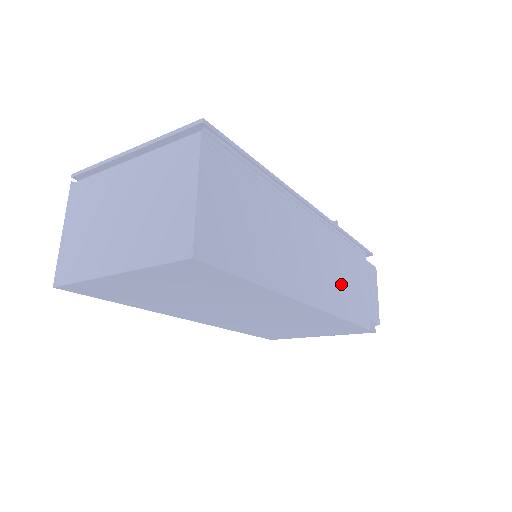
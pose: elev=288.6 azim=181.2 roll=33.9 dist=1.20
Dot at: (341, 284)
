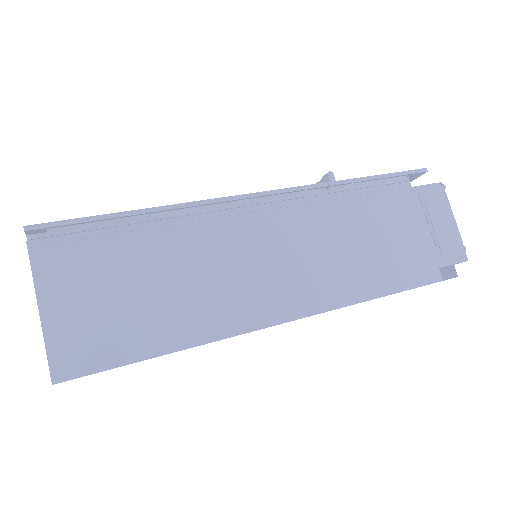
Dot at: (352, 257)
